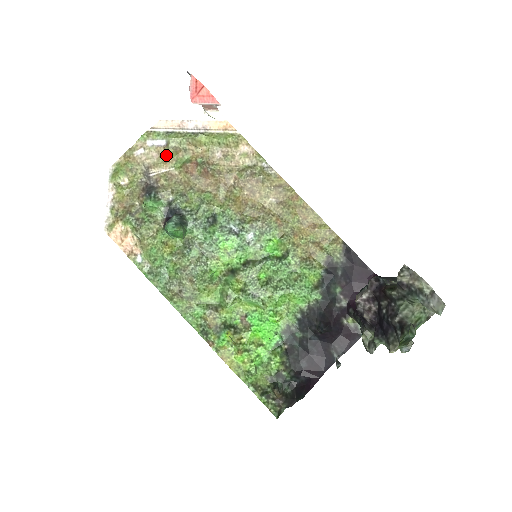
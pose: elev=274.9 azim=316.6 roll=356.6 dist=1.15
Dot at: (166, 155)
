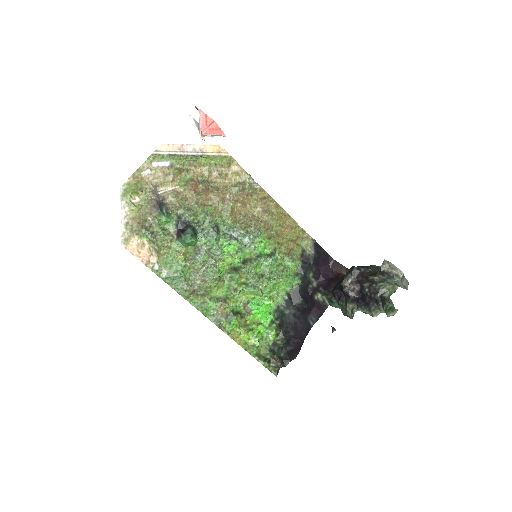
Dot at: (172, 175)
